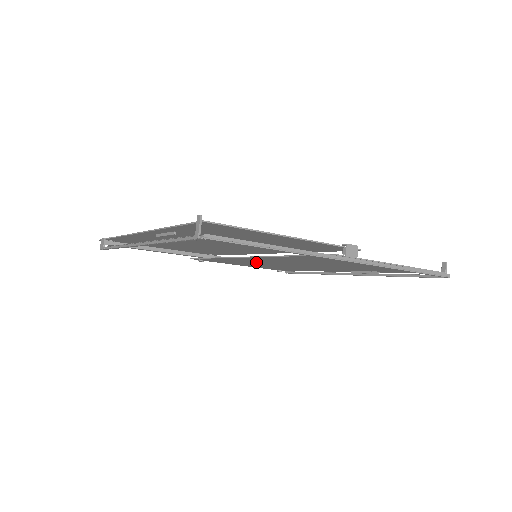
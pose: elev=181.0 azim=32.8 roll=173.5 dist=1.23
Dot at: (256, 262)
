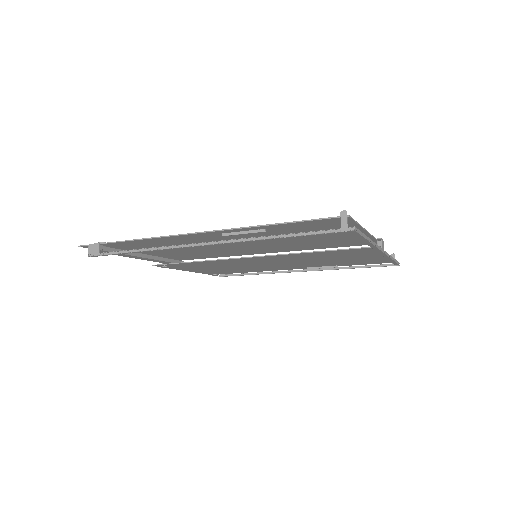
Dot at: (234, 264)
